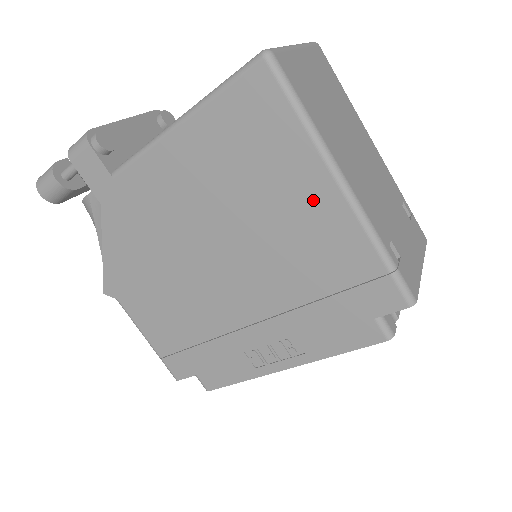
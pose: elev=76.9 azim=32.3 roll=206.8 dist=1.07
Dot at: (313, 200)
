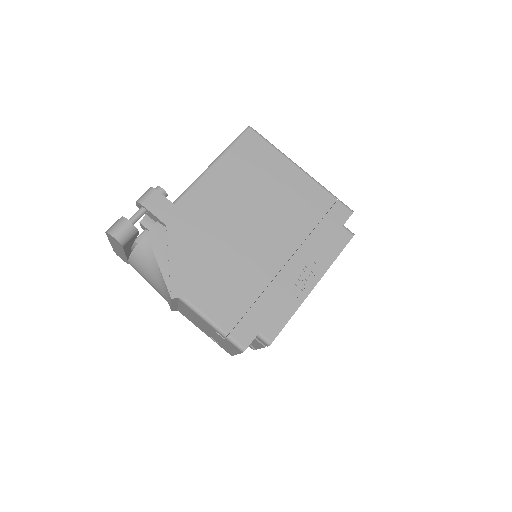
Dot at: (291, 178)
